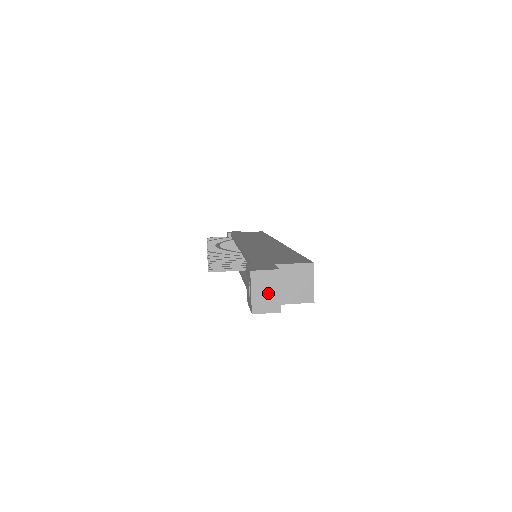
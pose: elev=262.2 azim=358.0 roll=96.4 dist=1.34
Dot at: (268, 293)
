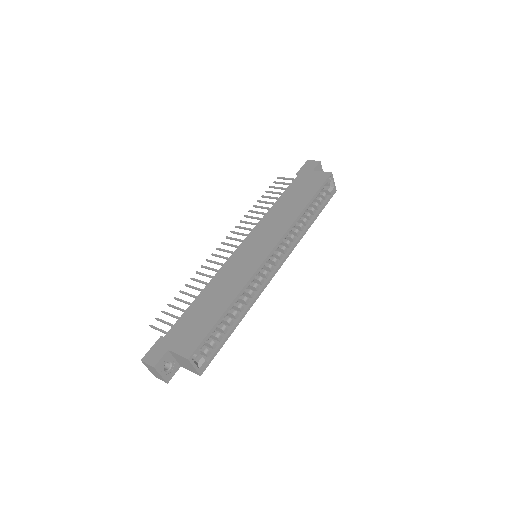
Dot at: (156, 373)
